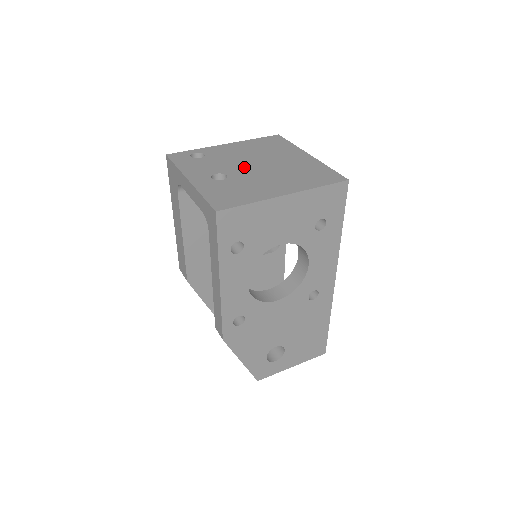
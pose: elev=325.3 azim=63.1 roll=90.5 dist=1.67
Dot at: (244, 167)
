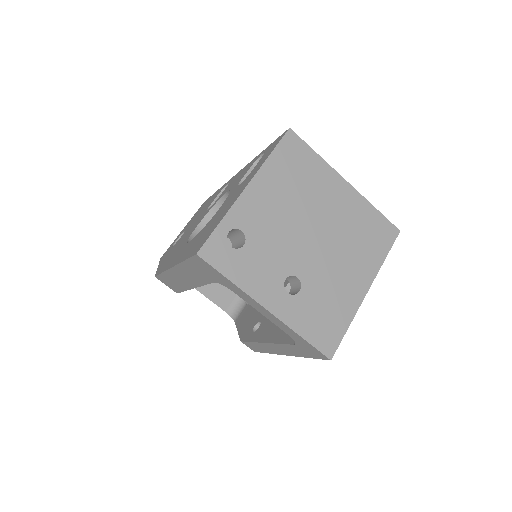
Dot at: (303, 248)
